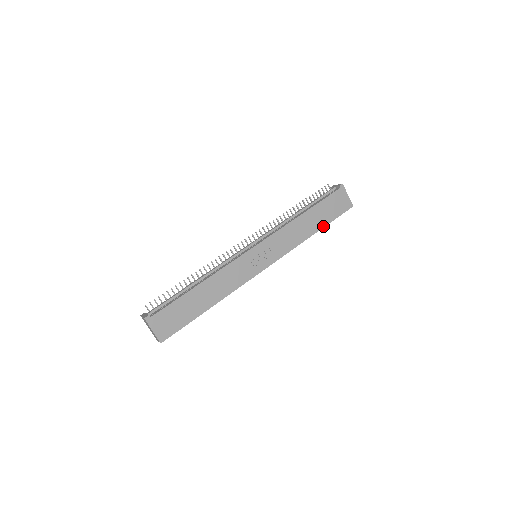
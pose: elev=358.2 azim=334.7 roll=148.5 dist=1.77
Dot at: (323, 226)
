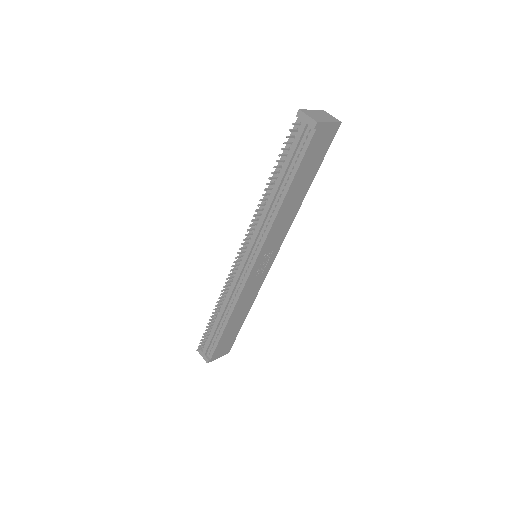
Dot at: (312, 179)
